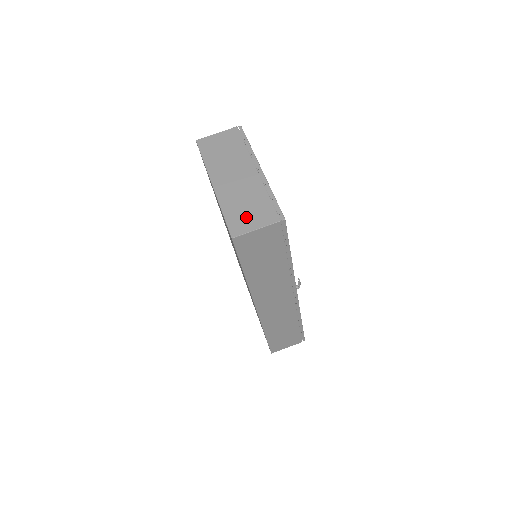
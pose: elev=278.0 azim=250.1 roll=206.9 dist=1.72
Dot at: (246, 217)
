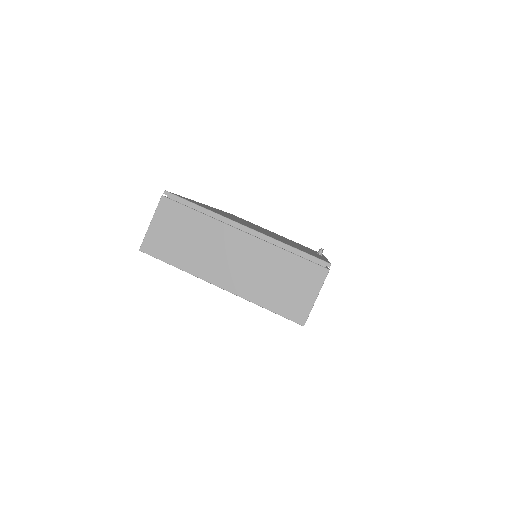
Dot at: (293, 294)
